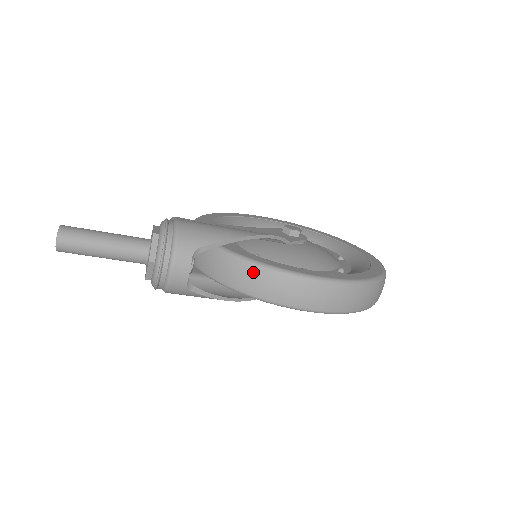
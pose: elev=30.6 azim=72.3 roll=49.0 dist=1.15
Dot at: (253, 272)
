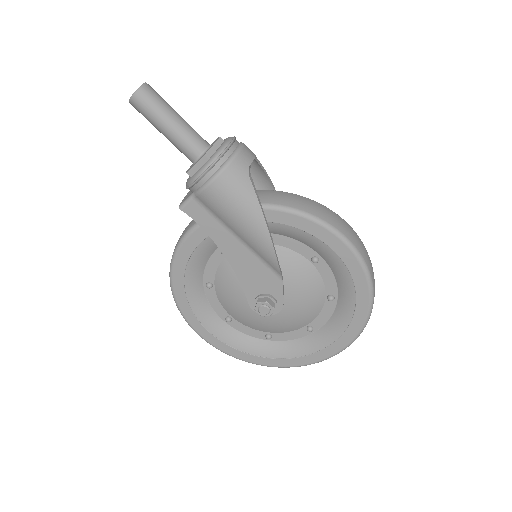
Dot at: (296, 196)
